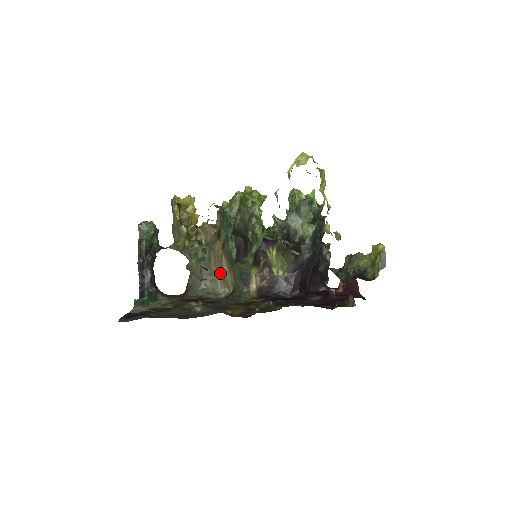
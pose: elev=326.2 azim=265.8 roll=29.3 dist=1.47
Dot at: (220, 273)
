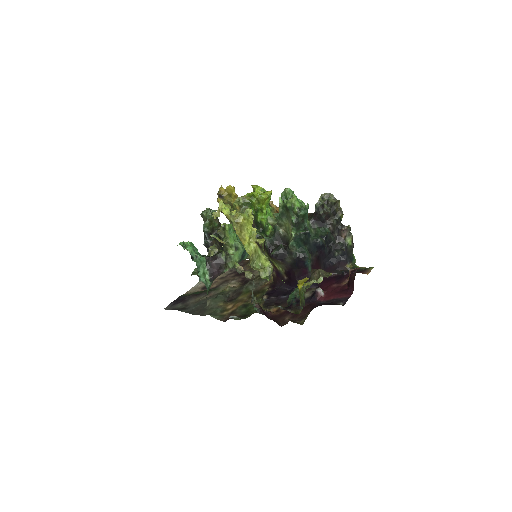
Dot at: occluded
